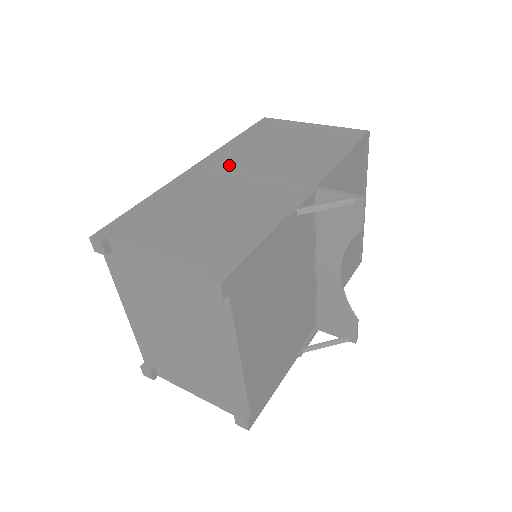
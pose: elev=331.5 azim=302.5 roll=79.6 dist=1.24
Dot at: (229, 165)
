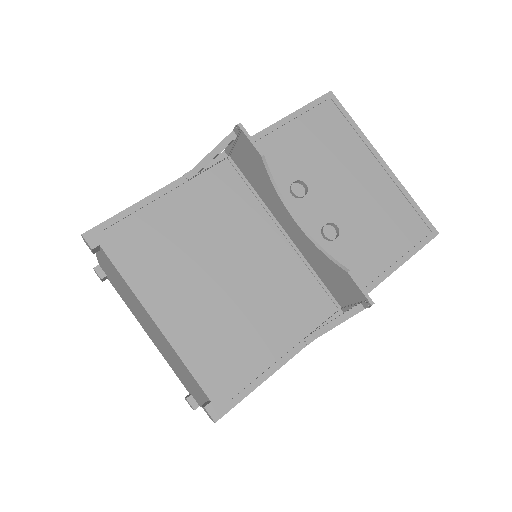
Dot at: occluded
